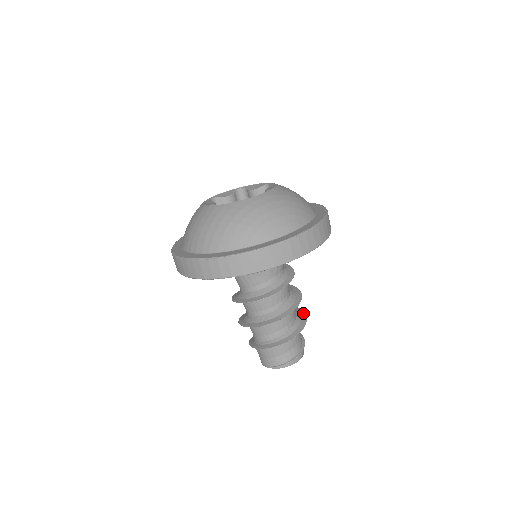
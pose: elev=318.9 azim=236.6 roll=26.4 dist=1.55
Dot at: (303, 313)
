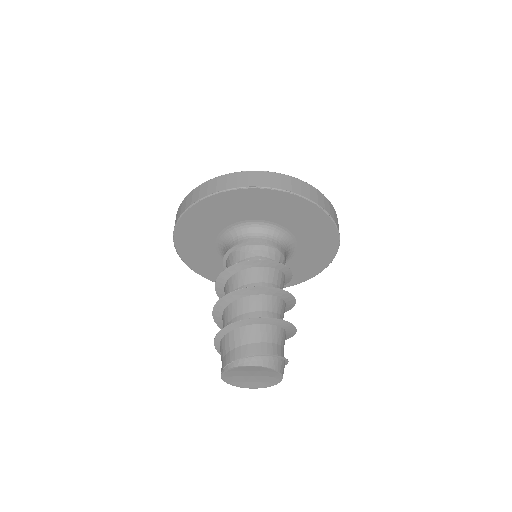
Dot at: (292, 325)
